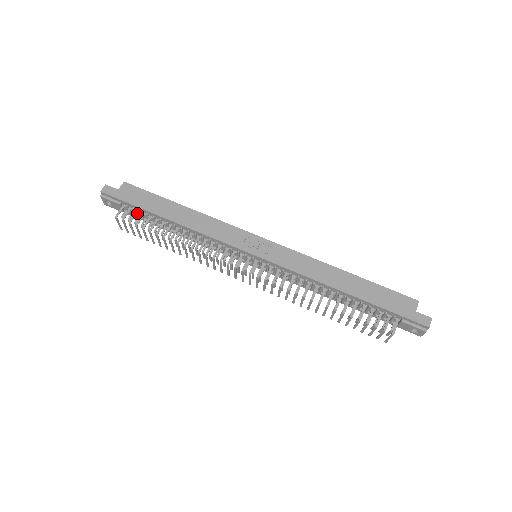
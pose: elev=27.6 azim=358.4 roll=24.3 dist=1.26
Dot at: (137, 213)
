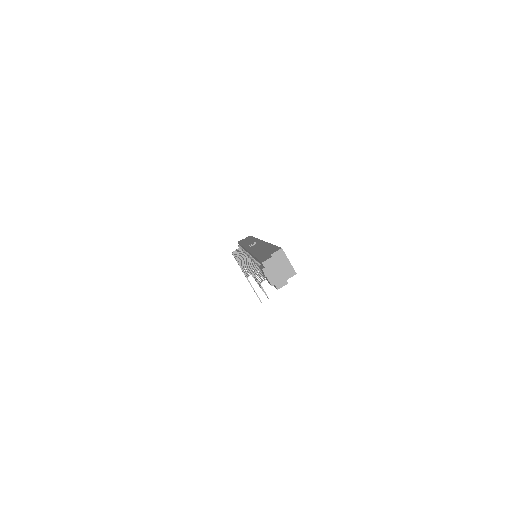
Dot at: occluded
